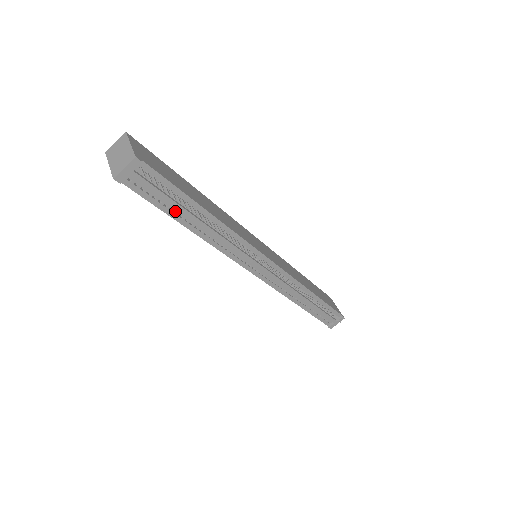
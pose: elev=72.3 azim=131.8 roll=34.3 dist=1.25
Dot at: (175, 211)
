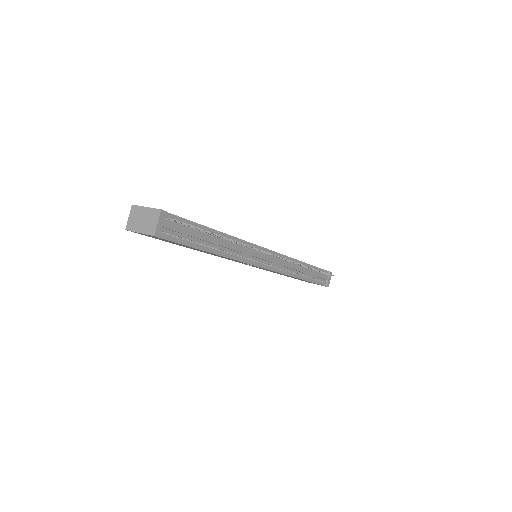
Dot at: (199, 243)
